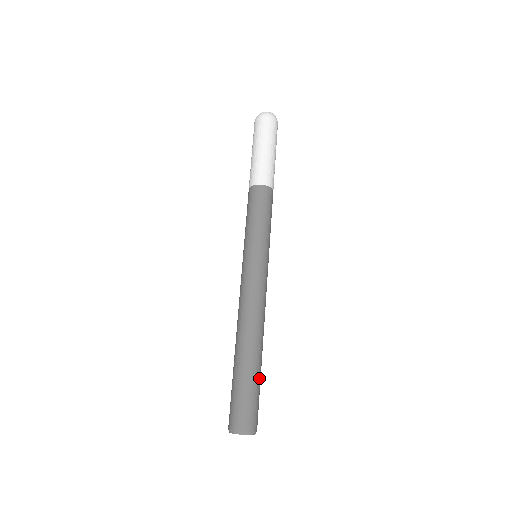
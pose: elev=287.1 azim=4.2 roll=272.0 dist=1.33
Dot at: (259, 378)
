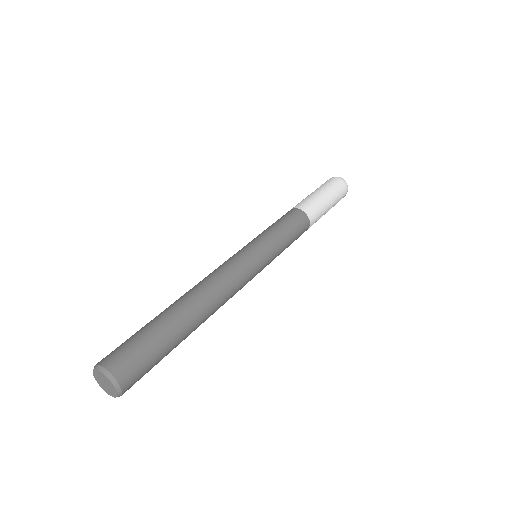
Dot at: (173, 344)
